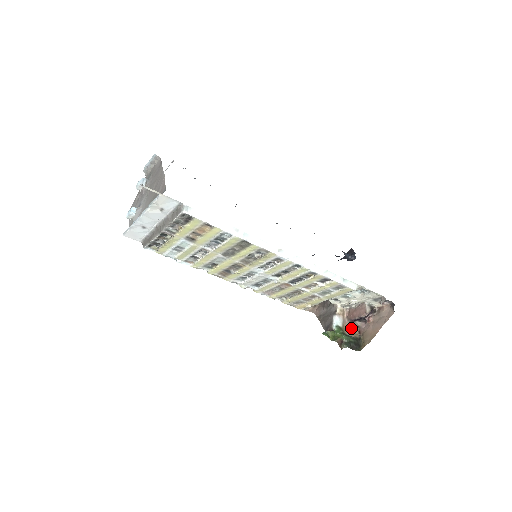
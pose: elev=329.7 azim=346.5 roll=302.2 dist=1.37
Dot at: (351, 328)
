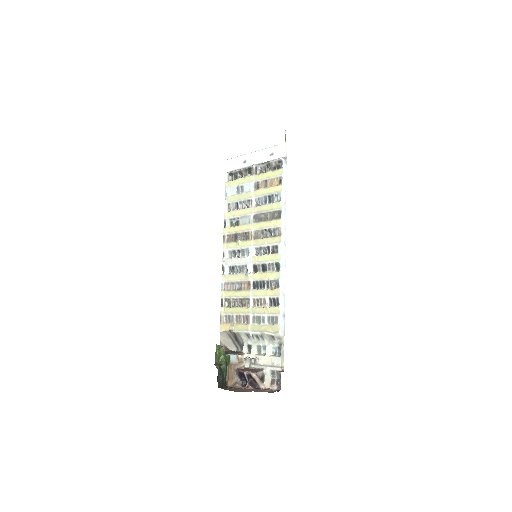
Dot at: (231, 377)
